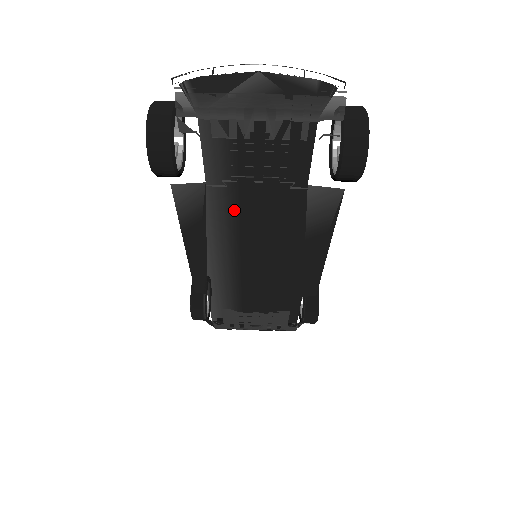
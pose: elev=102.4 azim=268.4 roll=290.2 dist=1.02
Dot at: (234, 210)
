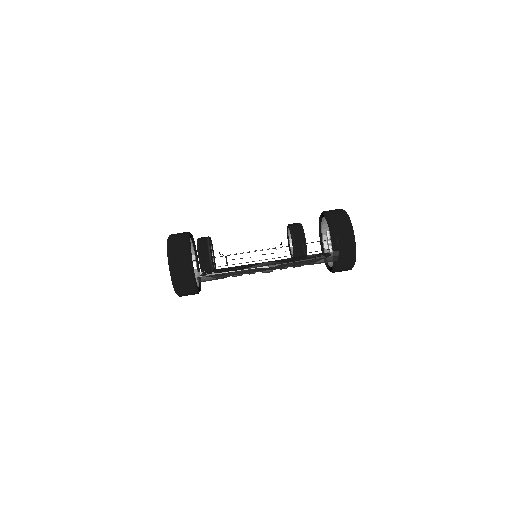
Dot at: occluded
